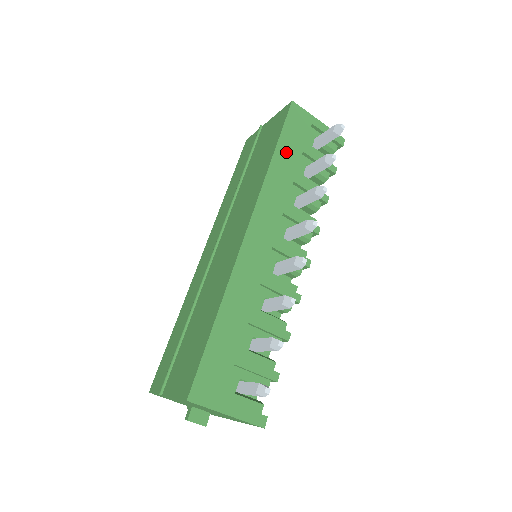
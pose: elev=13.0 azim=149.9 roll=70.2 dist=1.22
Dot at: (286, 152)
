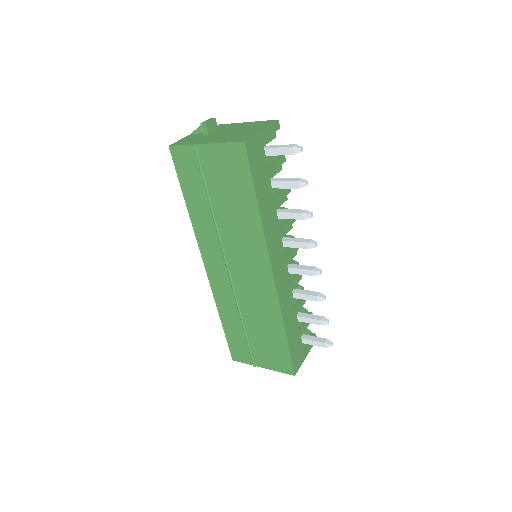
Dot at: (262, 193)
